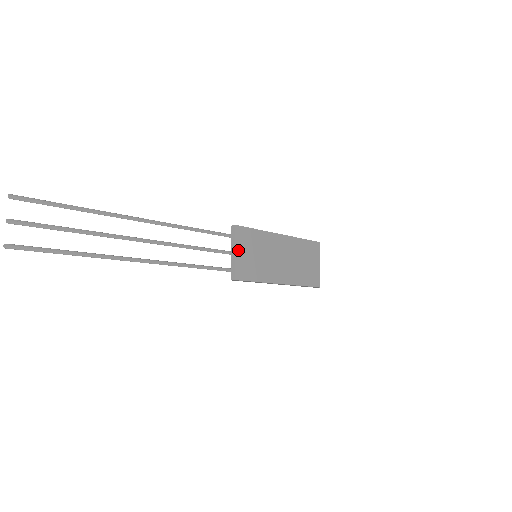
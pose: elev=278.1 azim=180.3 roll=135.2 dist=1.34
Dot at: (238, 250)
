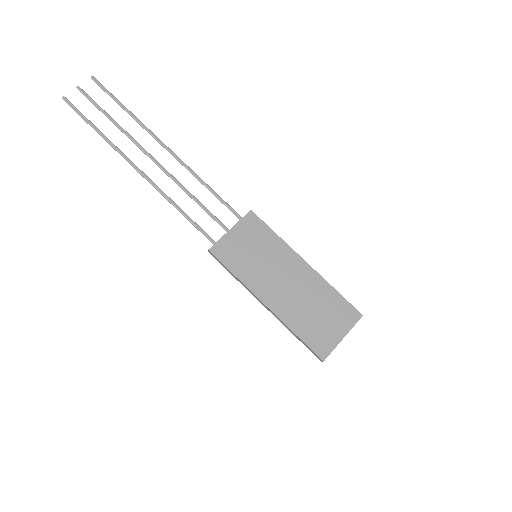
Dot at: (236, 231)
